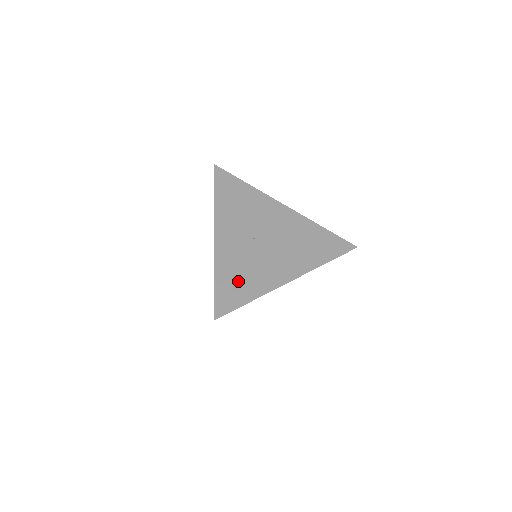
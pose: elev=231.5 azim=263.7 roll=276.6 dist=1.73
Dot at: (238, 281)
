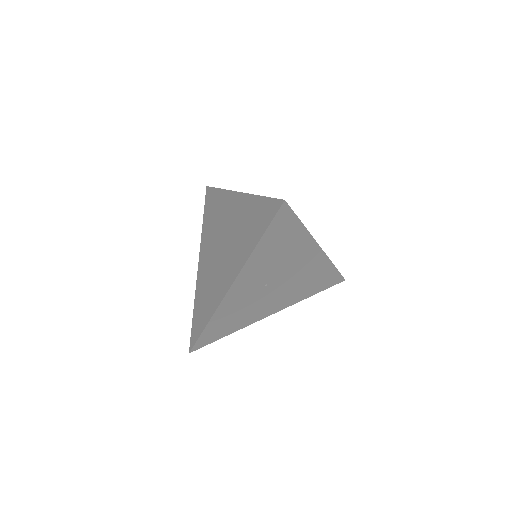
Dot at: (227, 323)
